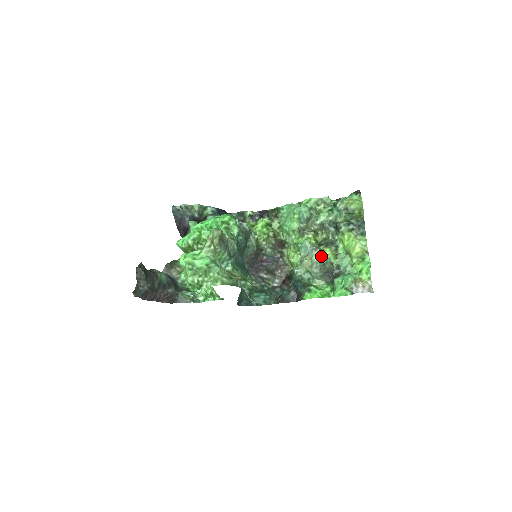
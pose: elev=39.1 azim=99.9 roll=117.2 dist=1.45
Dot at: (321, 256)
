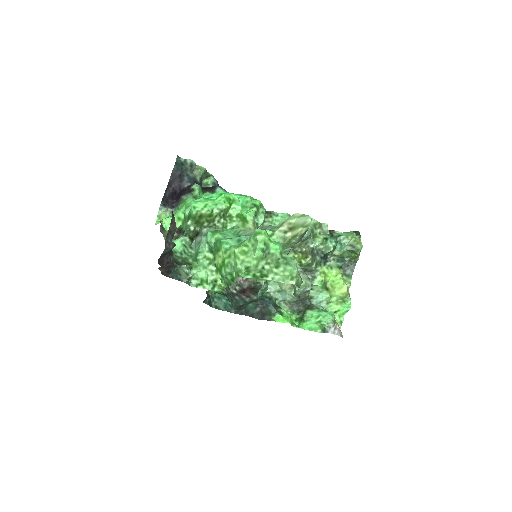
Dot at: (307, 282)
